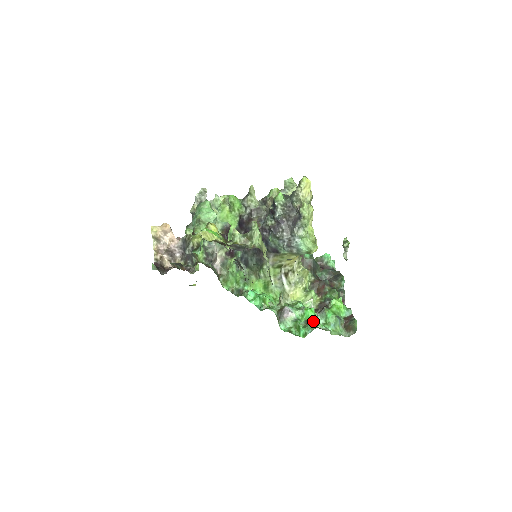
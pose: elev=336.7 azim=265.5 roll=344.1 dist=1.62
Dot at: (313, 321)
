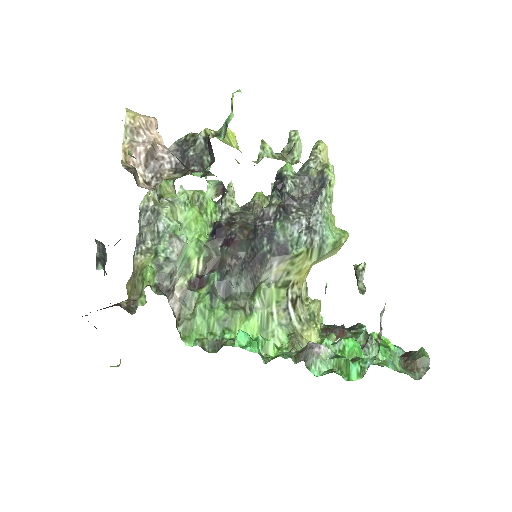
Dot at: (361, 357)
